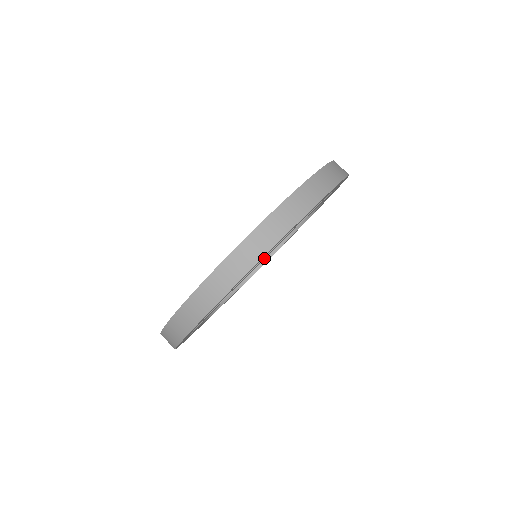
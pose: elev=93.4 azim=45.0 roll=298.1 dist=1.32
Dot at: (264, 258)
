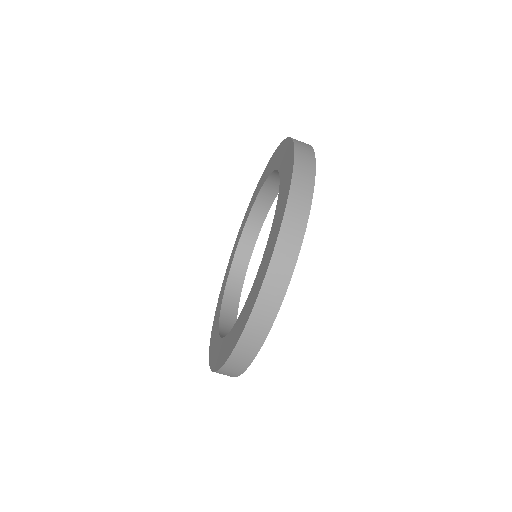
Dot at: occluded
